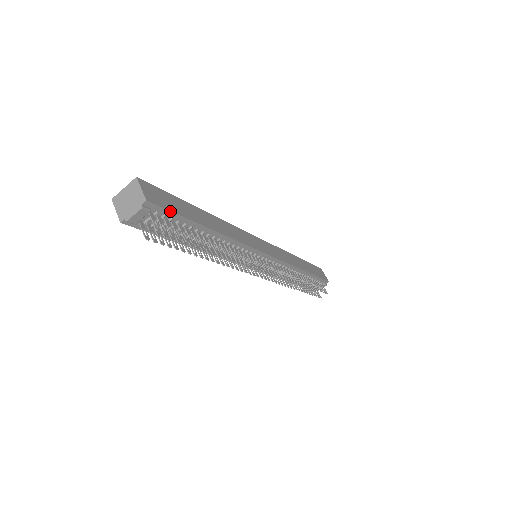
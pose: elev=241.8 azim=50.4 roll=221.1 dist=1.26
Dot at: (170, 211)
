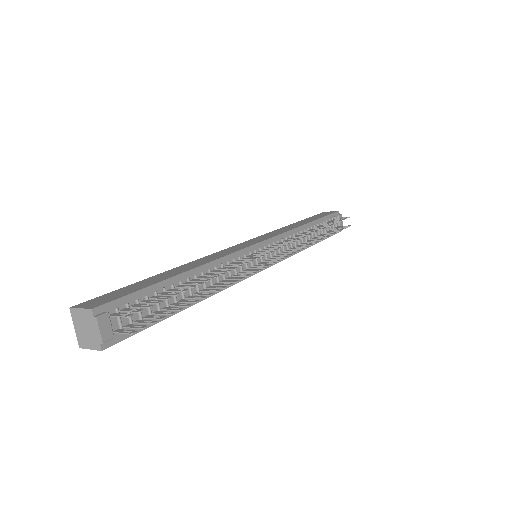
Dot at: (126, 296)
